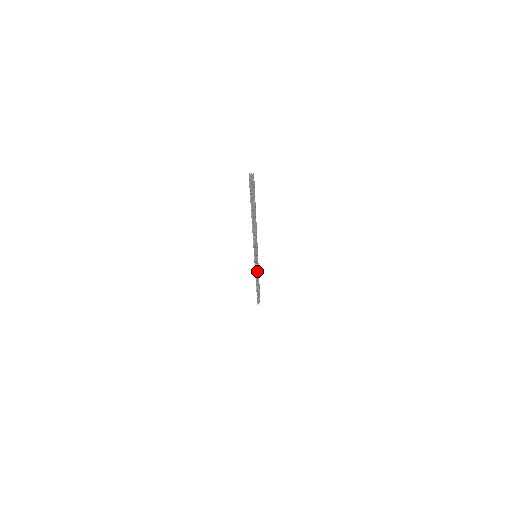
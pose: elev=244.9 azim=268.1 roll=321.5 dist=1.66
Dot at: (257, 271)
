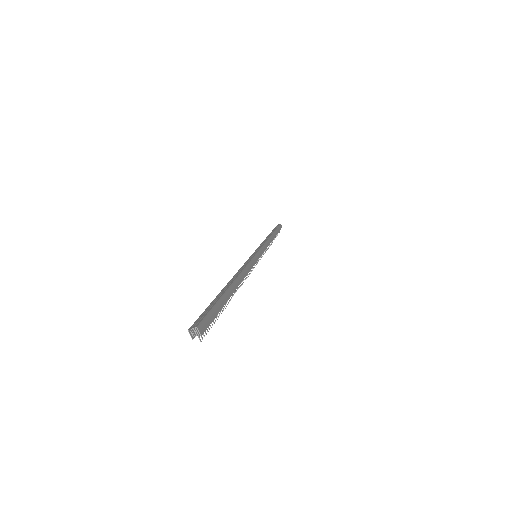
Dot at: occluded
